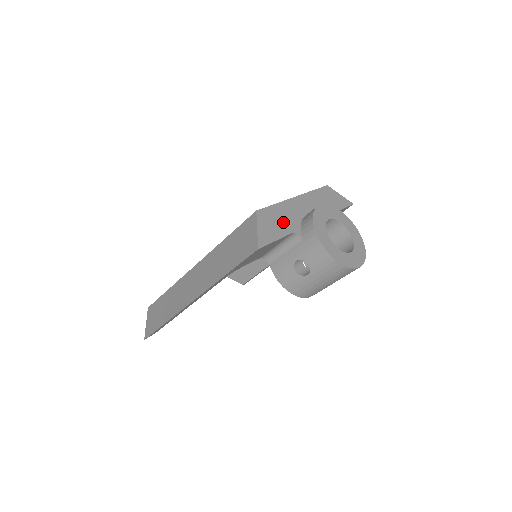
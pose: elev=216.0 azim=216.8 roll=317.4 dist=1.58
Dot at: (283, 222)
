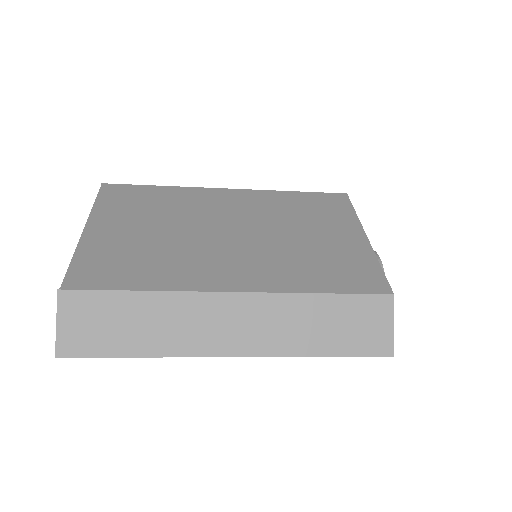
Dot at: occluded
